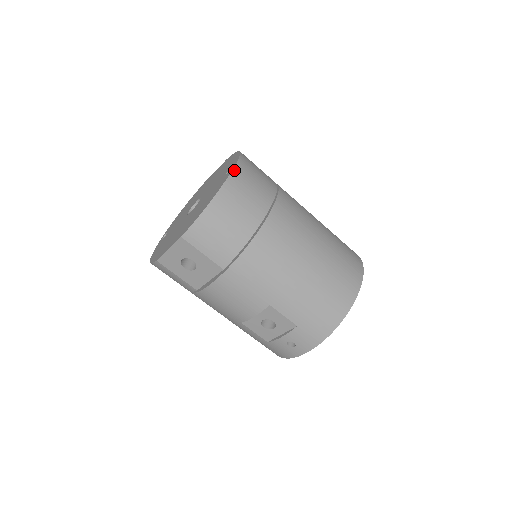
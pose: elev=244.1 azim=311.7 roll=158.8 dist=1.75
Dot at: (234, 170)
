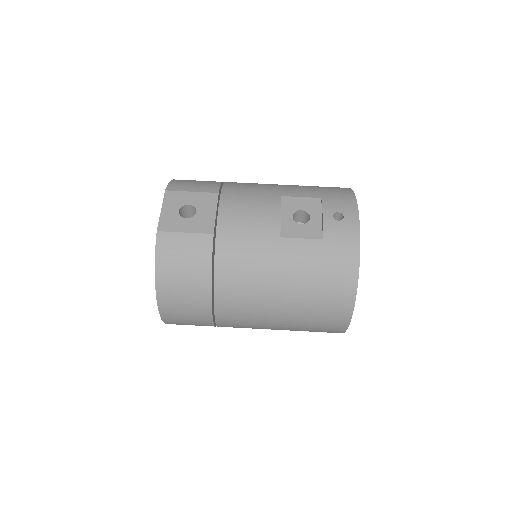
Dot at: occluded
